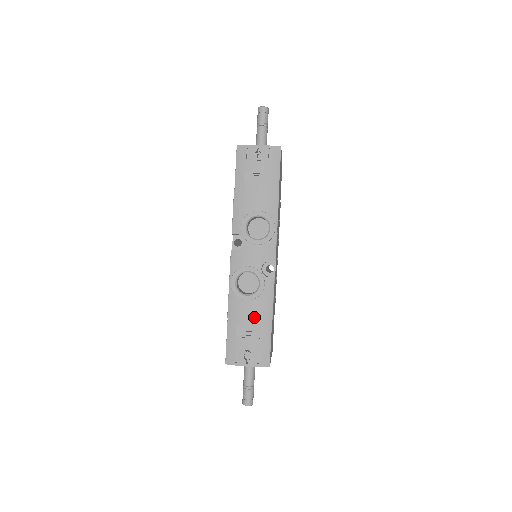
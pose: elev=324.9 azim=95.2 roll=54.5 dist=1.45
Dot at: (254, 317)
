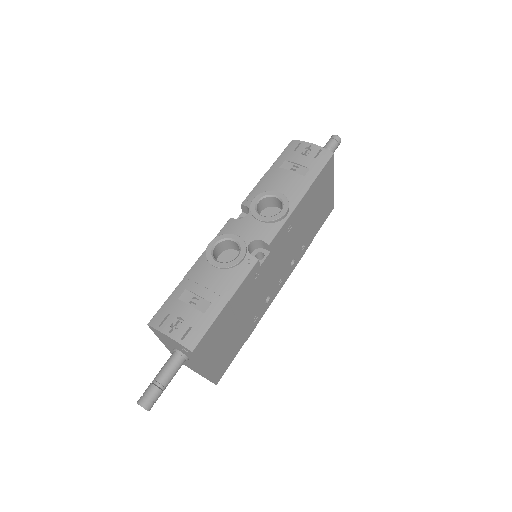
Dot at: (211, 286)
